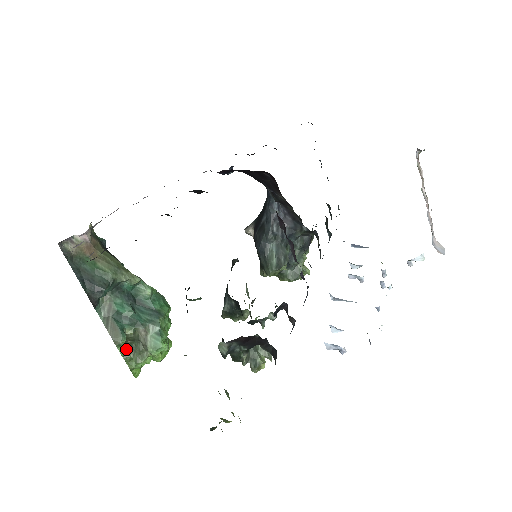
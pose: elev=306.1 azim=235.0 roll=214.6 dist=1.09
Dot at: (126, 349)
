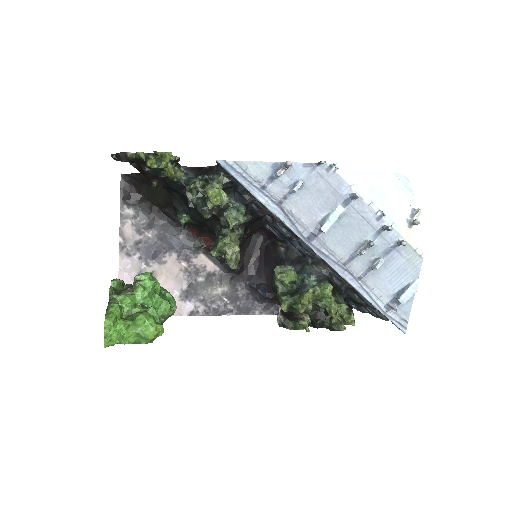
Dot at: occluded
